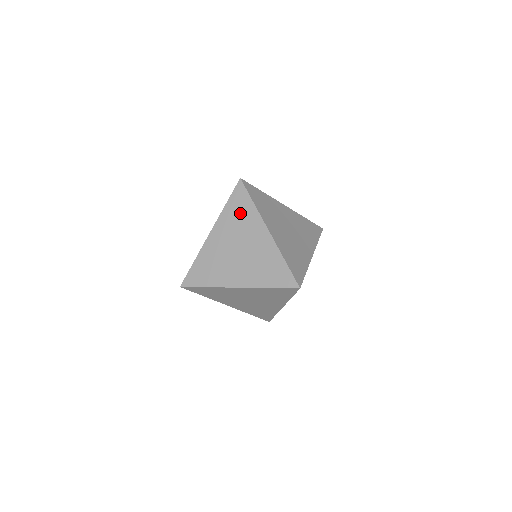
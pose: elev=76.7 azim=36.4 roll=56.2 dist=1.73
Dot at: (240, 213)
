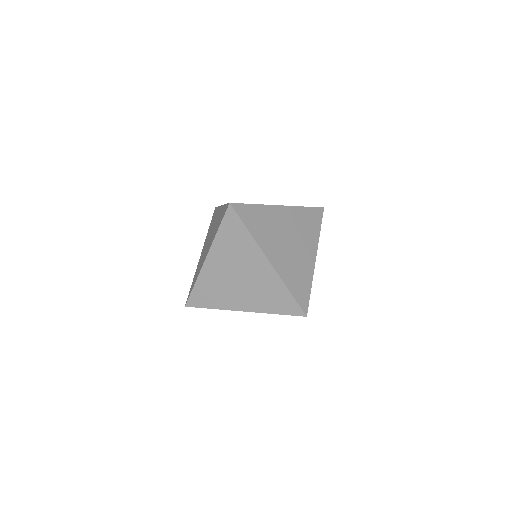
Dot at: (235, 241)
